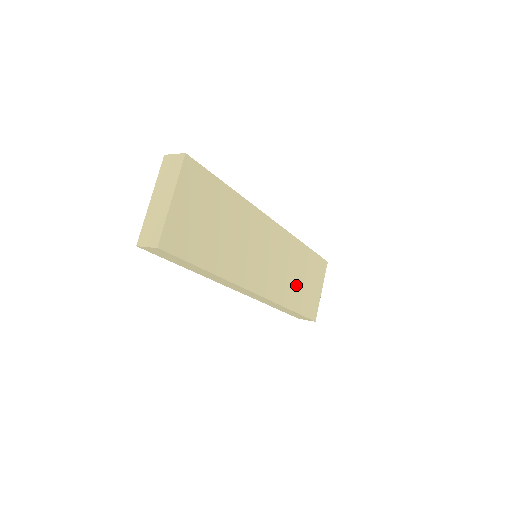
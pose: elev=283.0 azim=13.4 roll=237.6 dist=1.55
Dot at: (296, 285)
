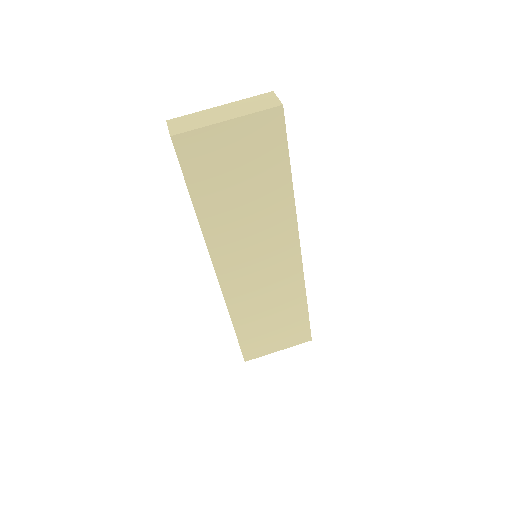
Dot at: (261, 317)
